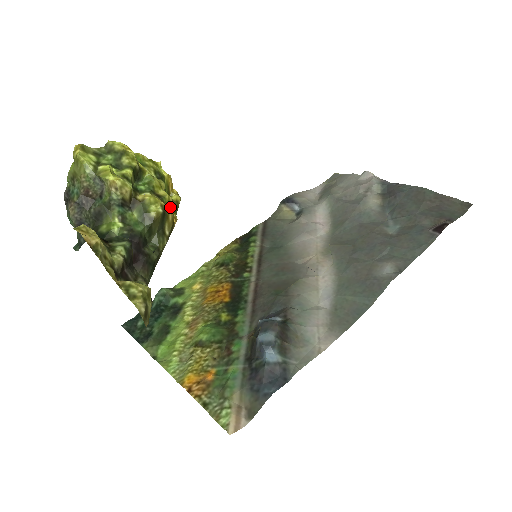
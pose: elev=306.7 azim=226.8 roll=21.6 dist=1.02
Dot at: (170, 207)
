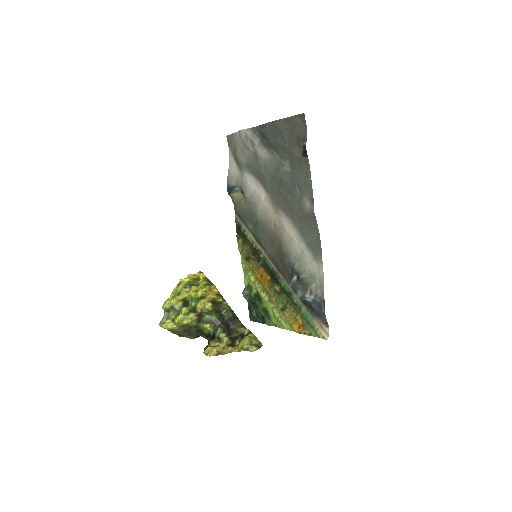
Dot at: (208, 291)
